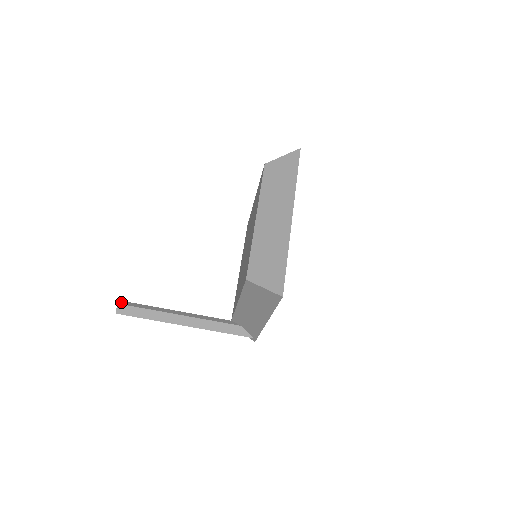
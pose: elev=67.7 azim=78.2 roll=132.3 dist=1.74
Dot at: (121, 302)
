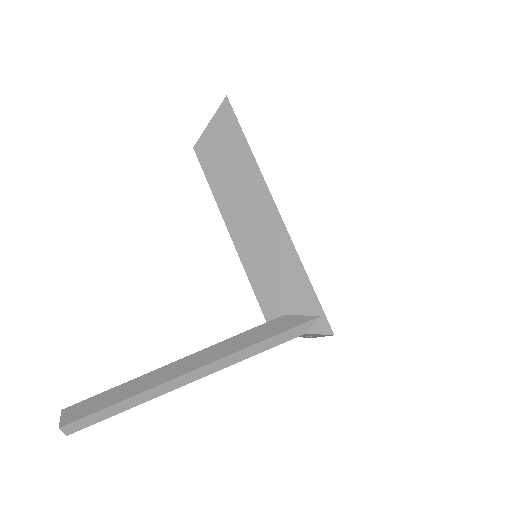
Dot at: occluded
